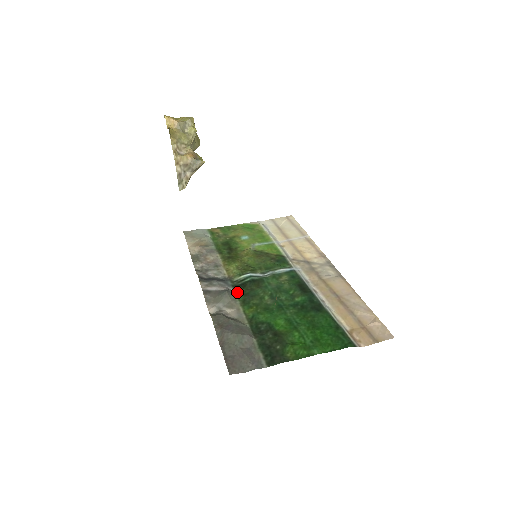
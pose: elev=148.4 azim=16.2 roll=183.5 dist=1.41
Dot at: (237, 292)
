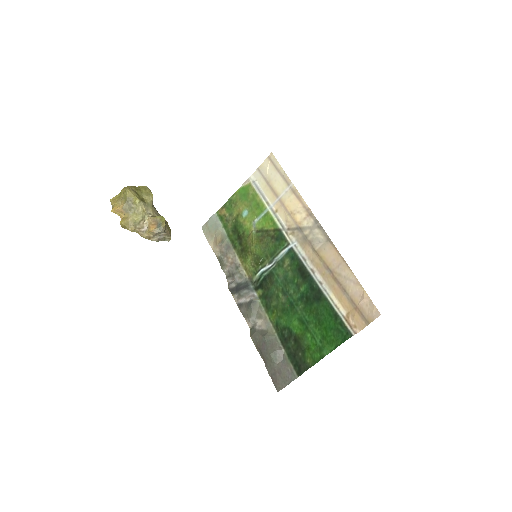
Dot at: (259, 296)
